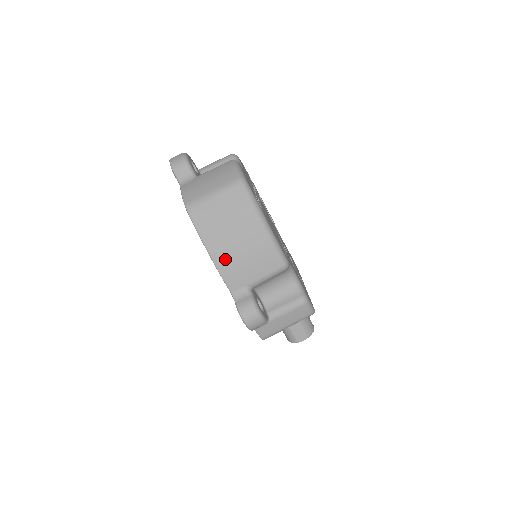
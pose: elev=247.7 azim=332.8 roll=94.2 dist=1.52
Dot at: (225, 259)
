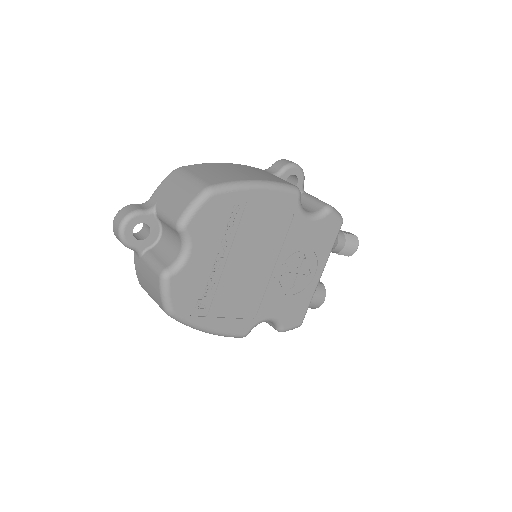
Dot at: occluded
